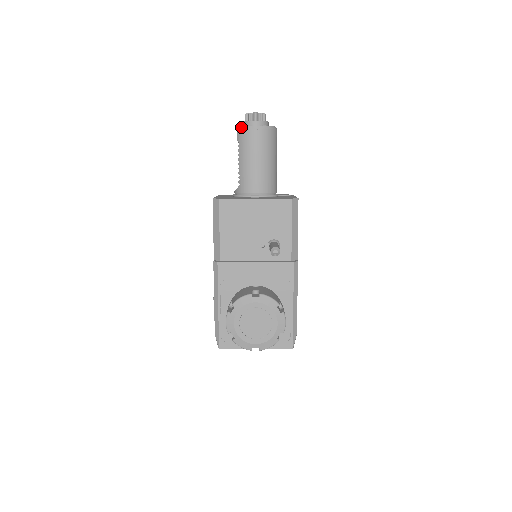
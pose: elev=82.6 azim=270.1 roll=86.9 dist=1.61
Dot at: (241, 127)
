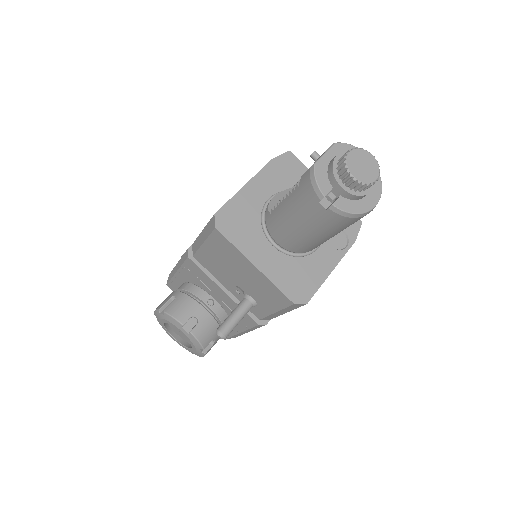
Dot at: (313, 178)
